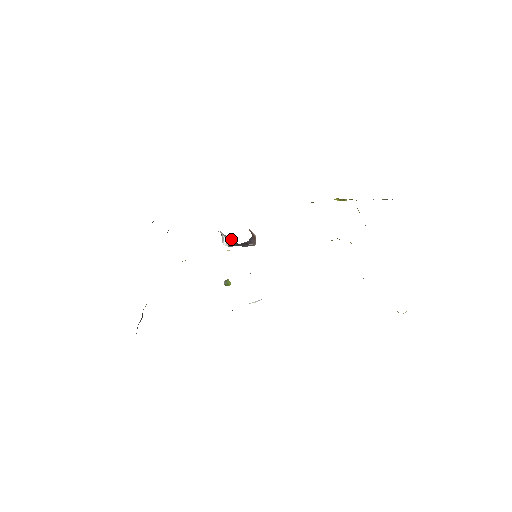
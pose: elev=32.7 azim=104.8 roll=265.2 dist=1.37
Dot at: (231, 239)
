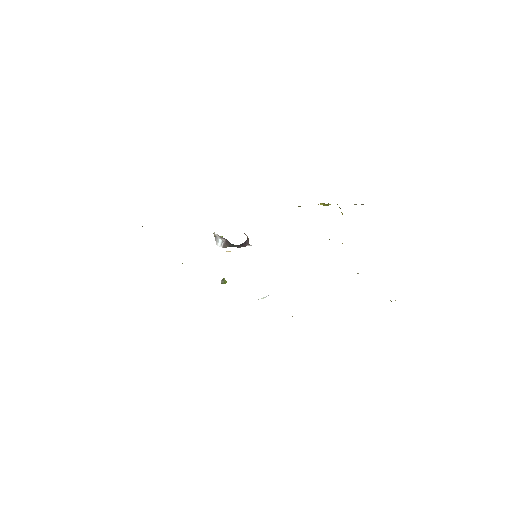
Dot at: (227, 241)
